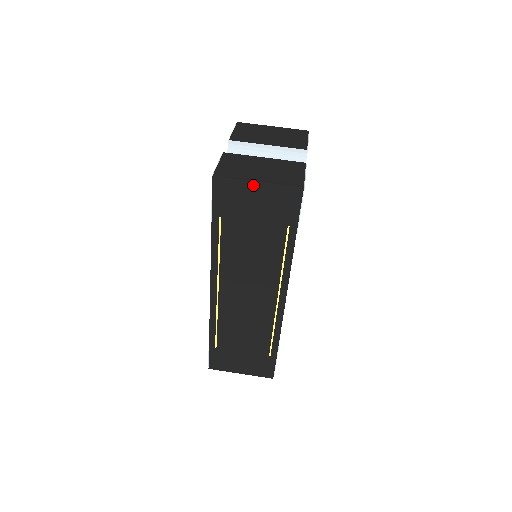
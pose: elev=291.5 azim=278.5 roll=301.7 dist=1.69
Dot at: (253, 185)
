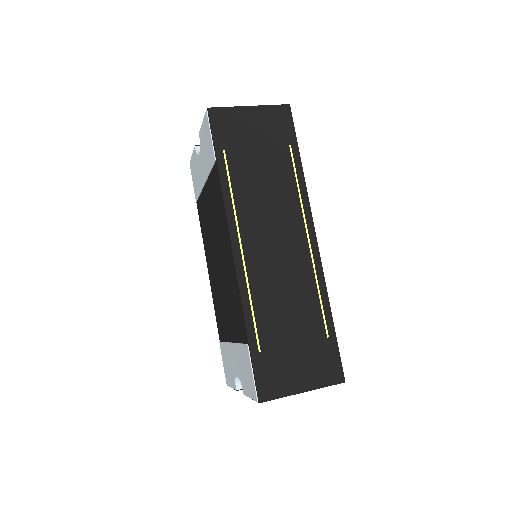
Dot at: (246, 110)
